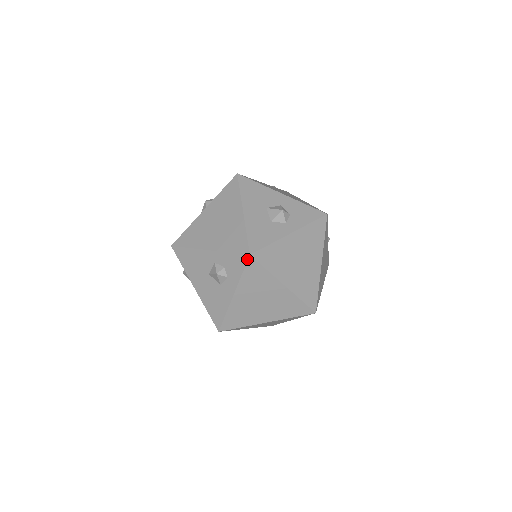
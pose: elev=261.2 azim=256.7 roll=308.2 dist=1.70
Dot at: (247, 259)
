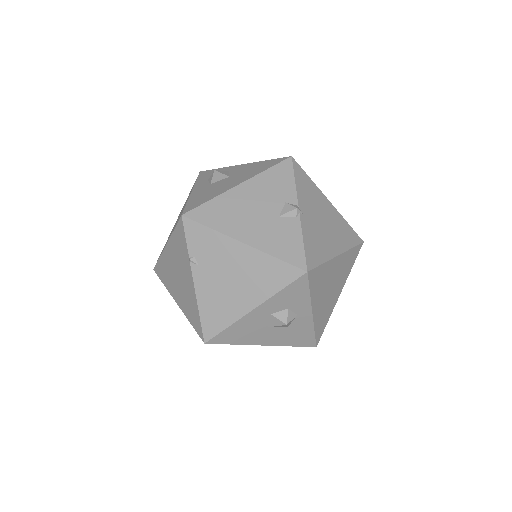
Dot at: occluded
